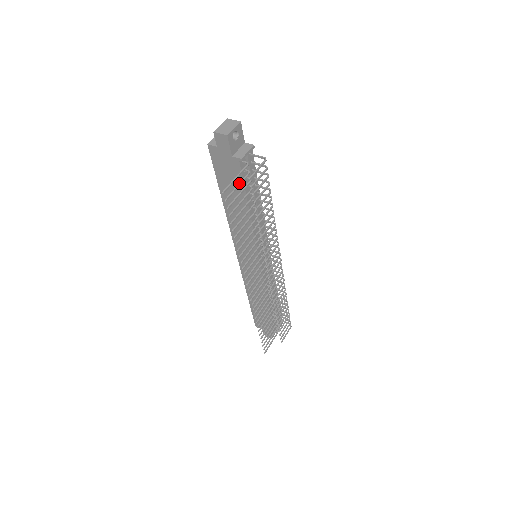
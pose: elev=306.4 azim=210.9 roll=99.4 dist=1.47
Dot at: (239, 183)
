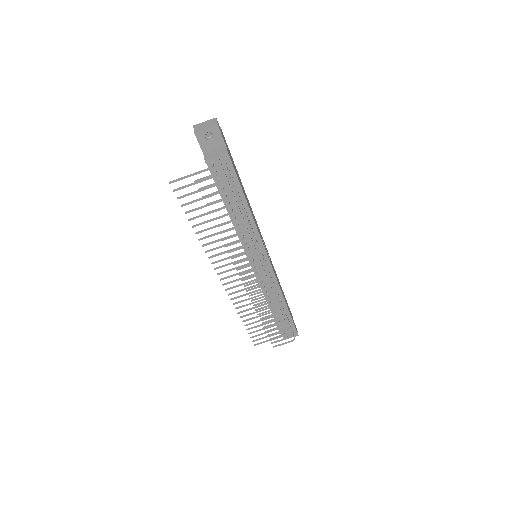
Dot at: occluded
